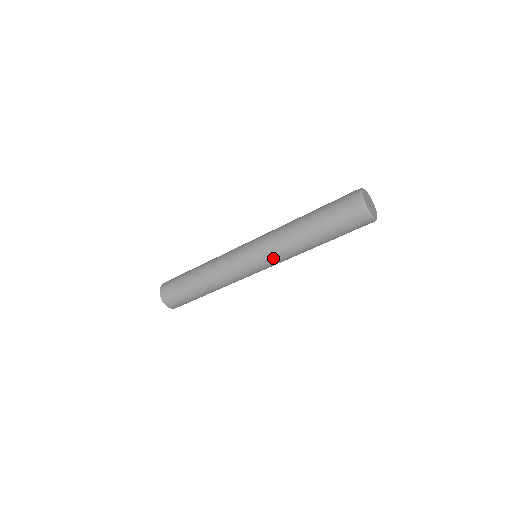
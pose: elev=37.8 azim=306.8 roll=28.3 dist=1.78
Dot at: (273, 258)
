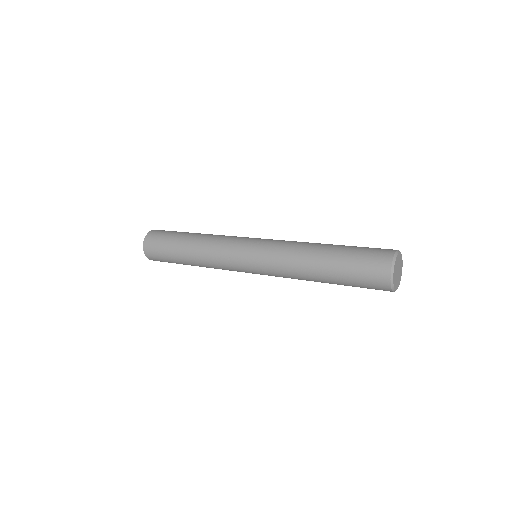
Dot at: occluded
